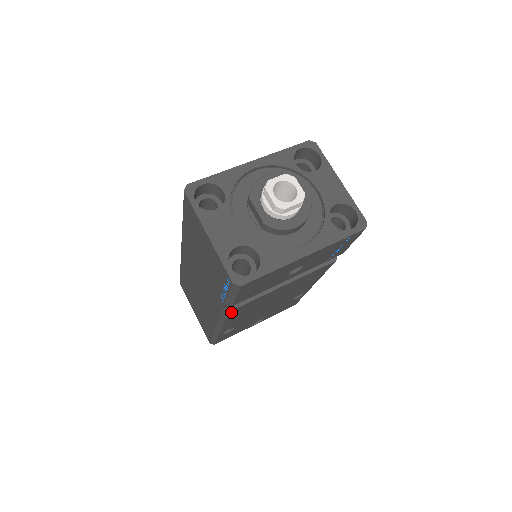
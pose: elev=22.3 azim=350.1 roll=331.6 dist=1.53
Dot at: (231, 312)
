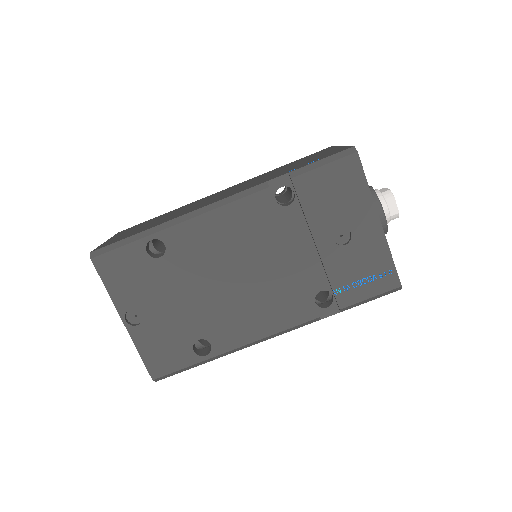
Dot at: (262, 194)
